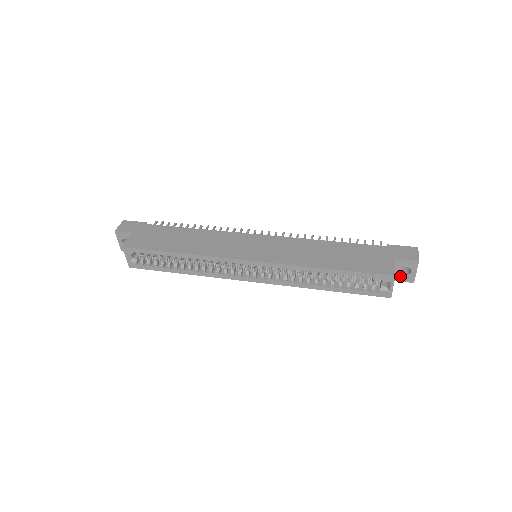
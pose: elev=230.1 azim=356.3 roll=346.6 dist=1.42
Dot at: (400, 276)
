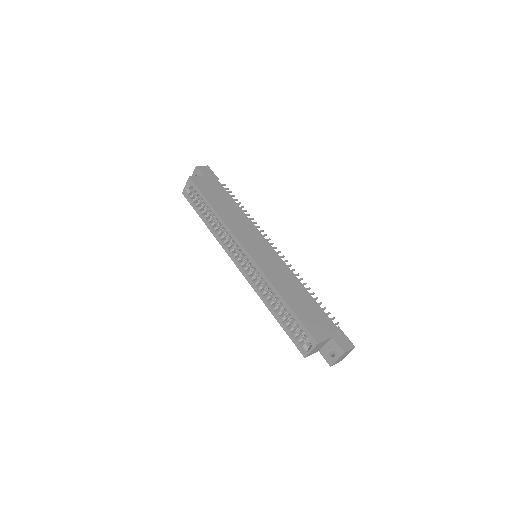
Dot at: (326, 353)
